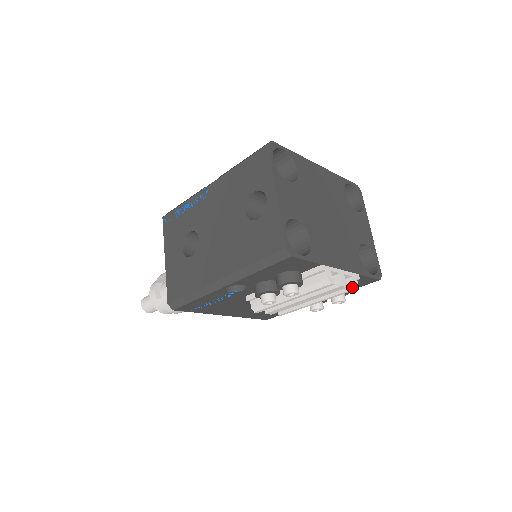
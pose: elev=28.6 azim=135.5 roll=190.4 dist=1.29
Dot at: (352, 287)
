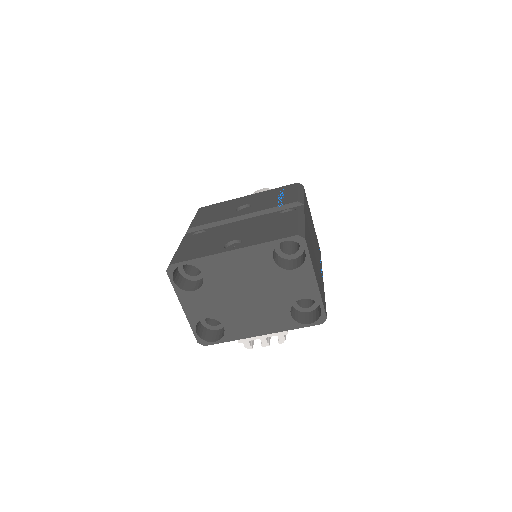
Dot at: (278, 342)
